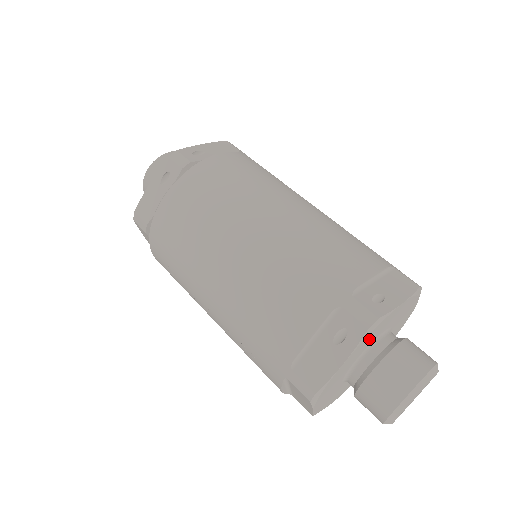
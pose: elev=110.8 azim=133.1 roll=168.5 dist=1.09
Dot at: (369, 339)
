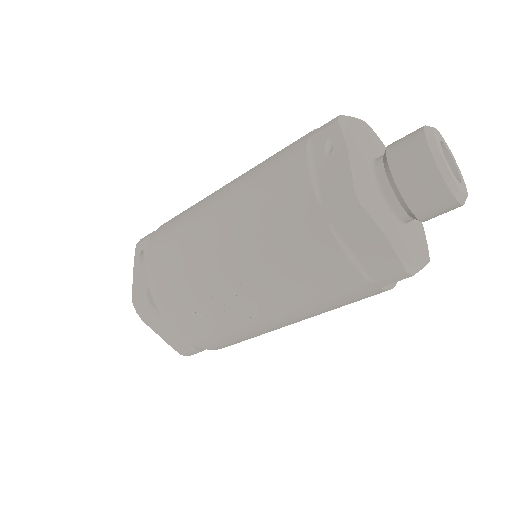
Dot at: (356, 143)
